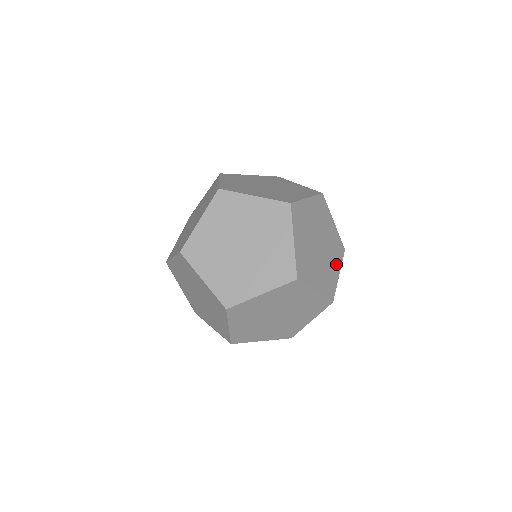
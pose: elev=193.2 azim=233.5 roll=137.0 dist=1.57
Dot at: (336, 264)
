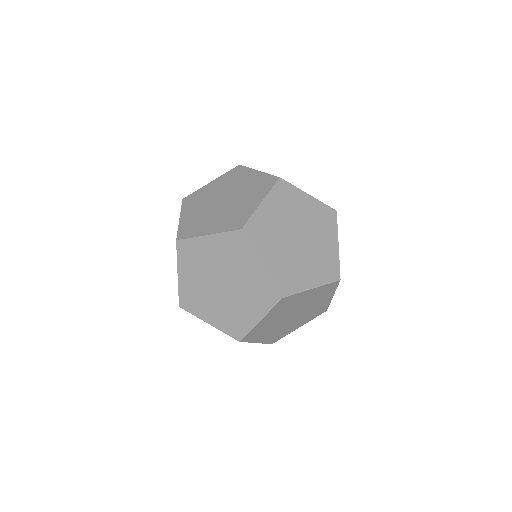
Dot at: occluded
